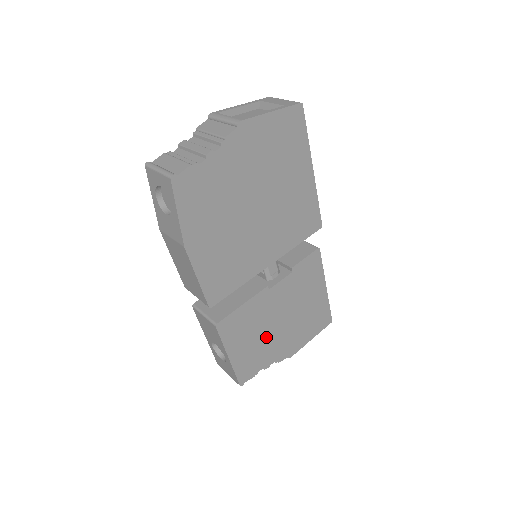
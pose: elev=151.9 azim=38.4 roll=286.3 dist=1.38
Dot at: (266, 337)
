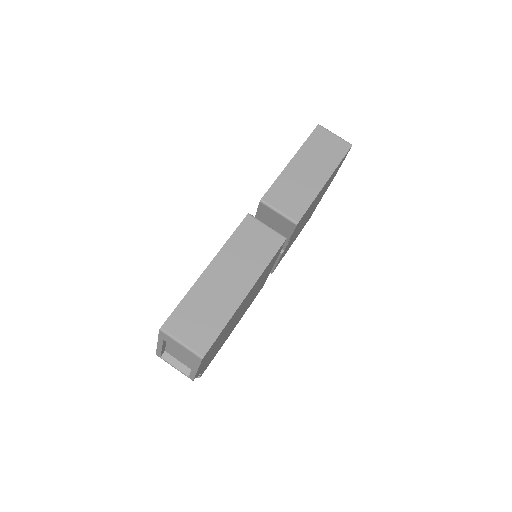
Dot at: occluded
